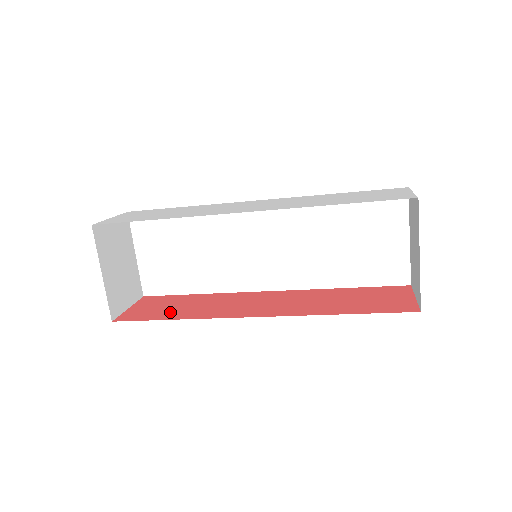
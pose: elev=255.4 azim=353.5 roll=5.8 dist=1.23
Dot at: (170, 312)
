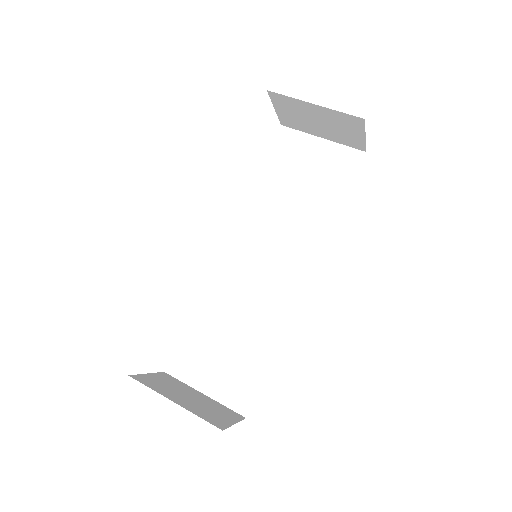
Dot at: occluded
